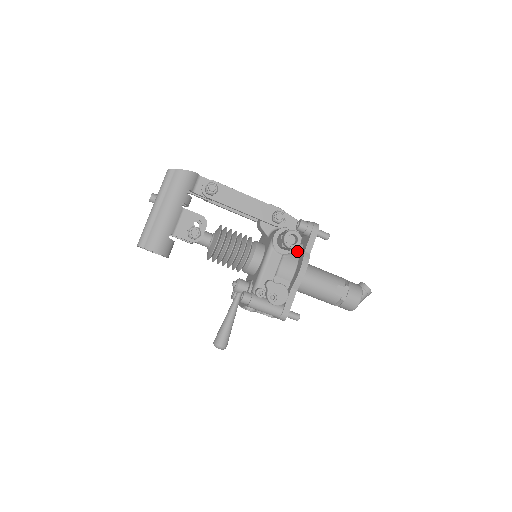
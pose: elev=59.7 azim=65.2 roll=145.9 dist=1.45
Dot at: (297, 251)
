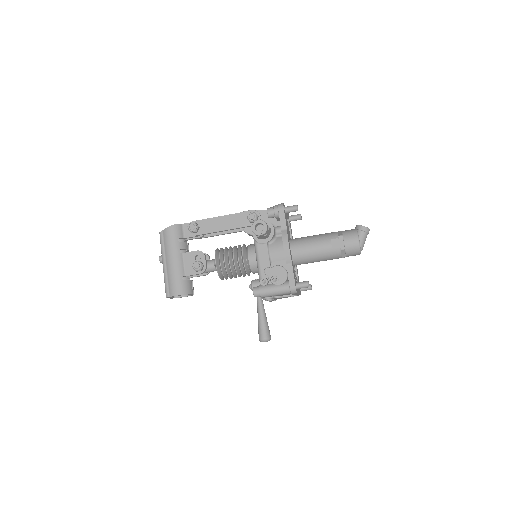
Dot at: (280, 234)
